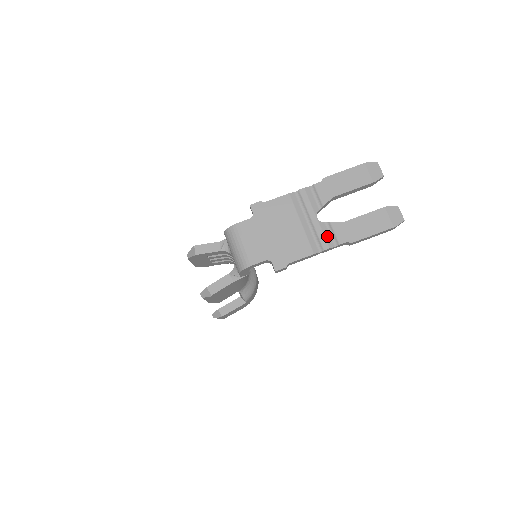
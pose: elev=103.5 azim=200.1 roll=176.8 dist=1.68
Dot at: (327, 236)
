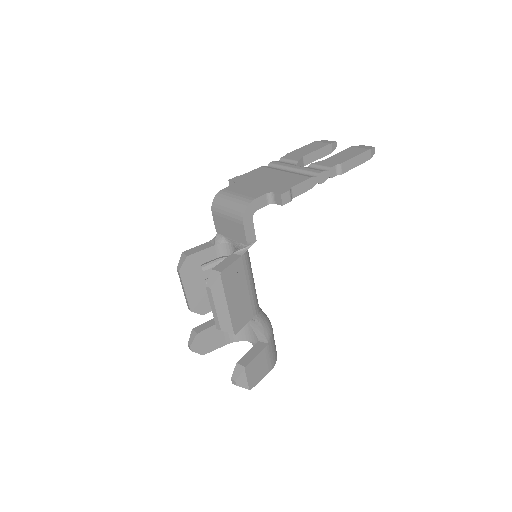
Dot at: (315, 169)
